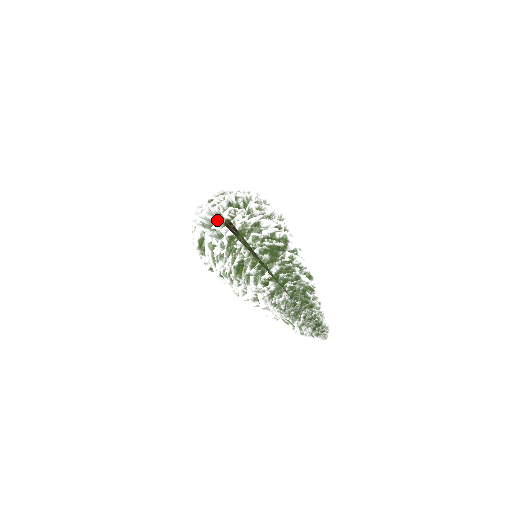
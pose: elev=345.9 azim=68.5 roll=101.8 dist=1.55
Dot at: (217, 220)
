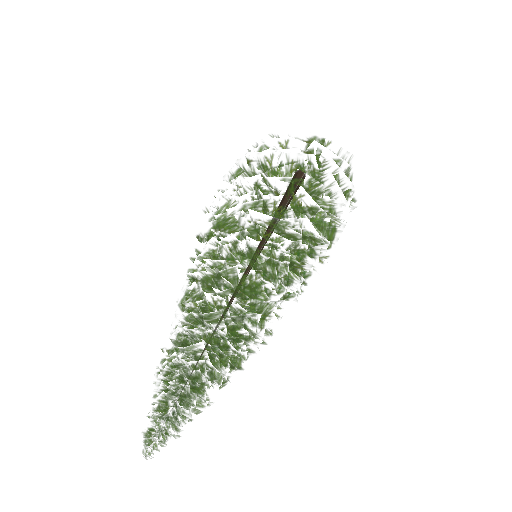
Dot at: occluded
